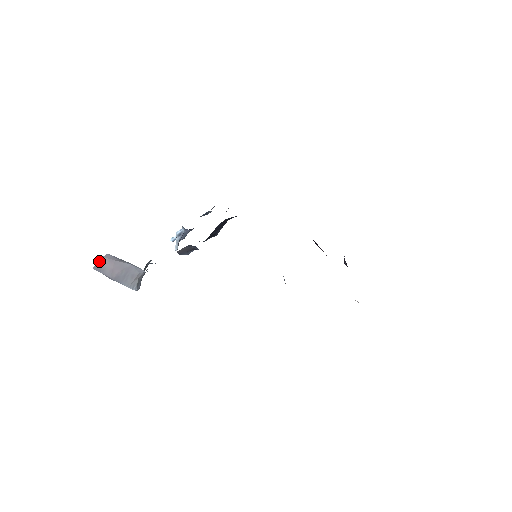
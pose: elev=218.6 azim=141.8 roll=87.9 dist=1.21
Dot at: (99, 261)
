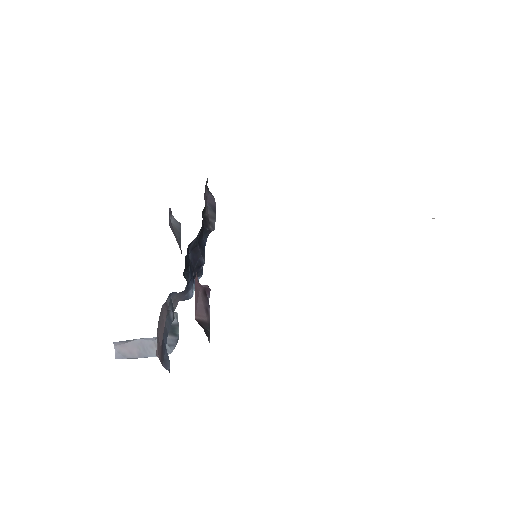
Dot at: (115, 351)
